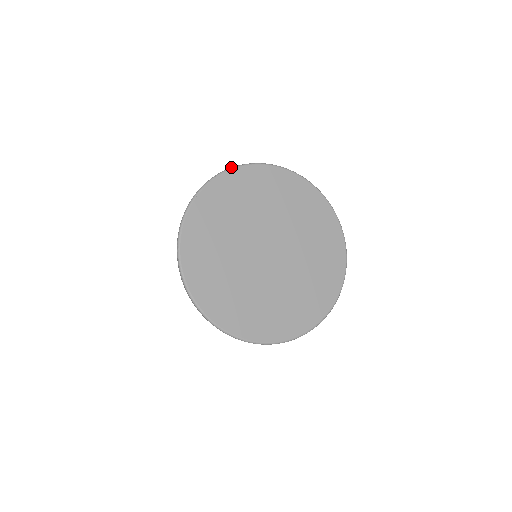
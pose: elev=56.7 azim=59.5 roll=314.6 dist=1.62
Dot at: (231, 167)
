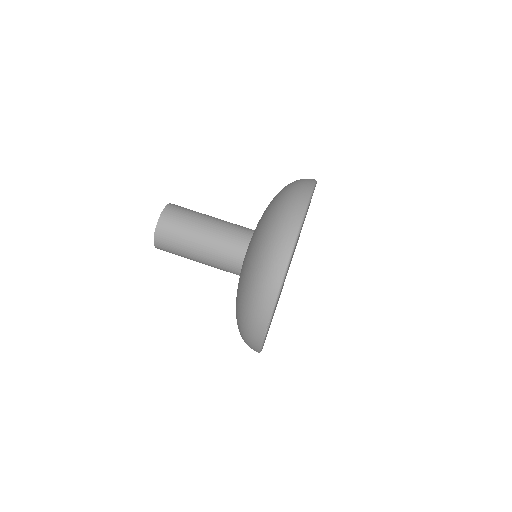
Dot at: (307, 204)
